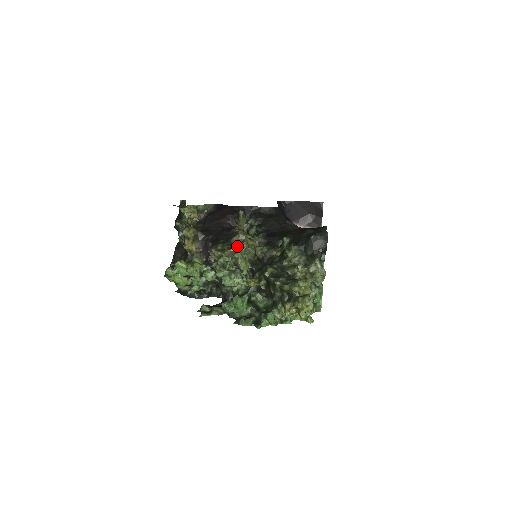
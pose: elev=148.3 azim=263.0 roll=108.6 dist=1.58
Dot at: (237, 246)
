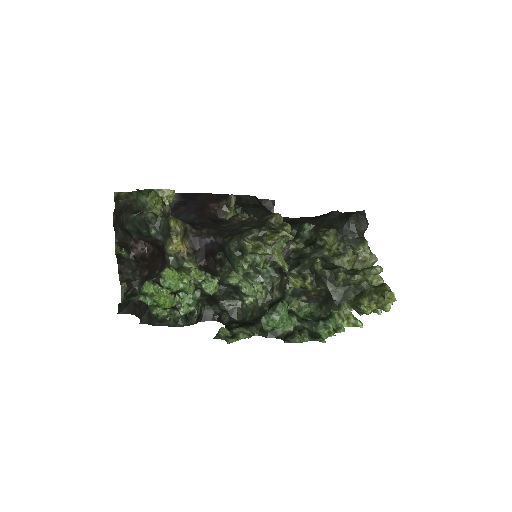
Dot at: (283, 229)
